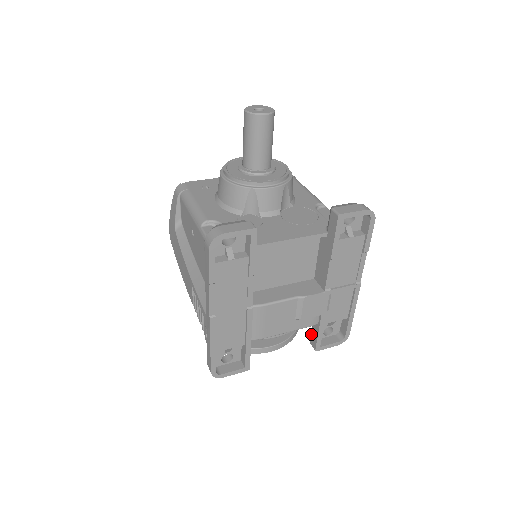
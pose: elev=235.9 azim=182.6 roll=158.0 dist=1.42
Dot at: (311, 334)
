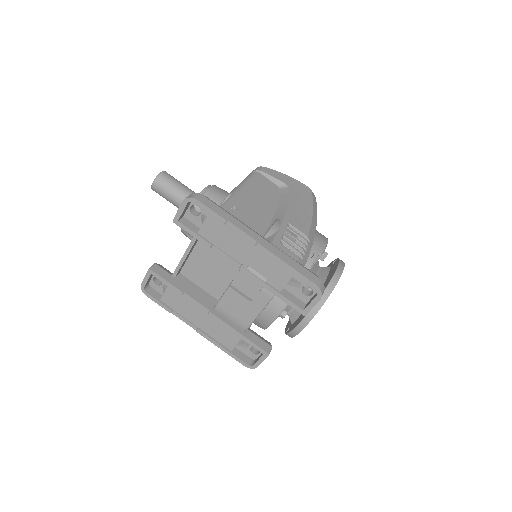
Dot at: occluded
